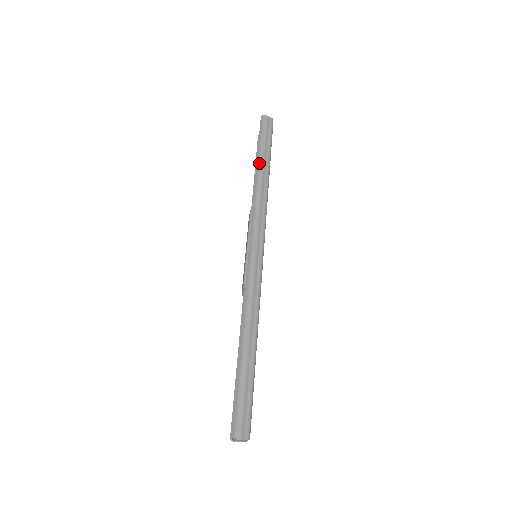
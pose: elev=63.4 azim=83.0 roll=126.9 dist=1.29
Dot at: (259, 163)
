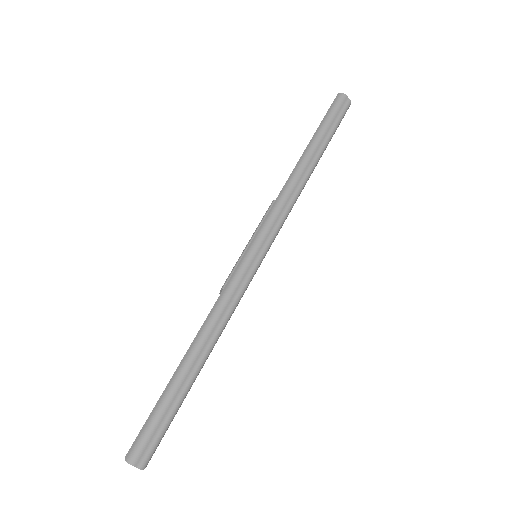
Dot at: (309, 148)
